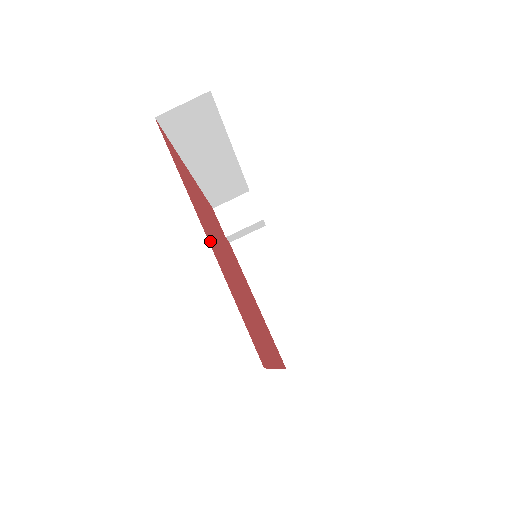
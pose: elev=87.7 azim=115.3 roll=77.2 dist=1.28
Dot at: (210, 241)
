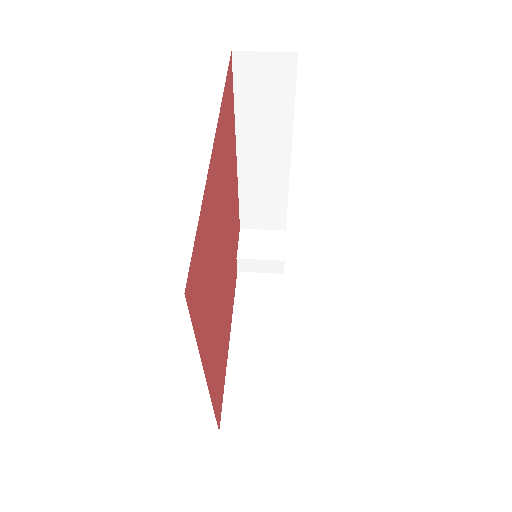
Dot at: (214, 162)
